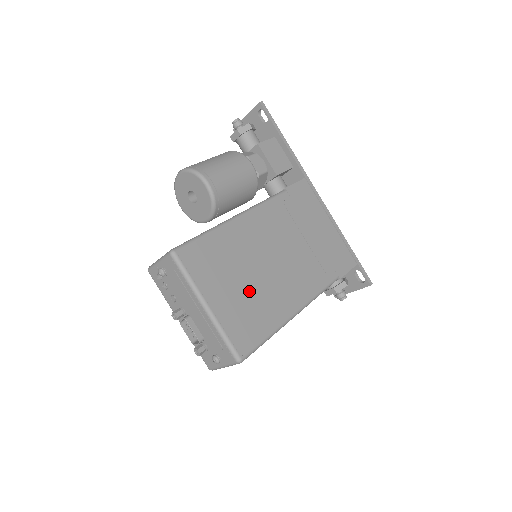
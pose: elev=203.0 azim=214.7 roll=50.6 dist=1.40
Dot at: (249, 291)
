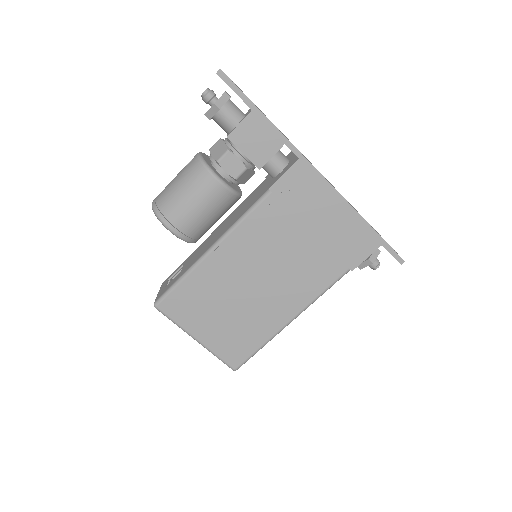
Dot at: (235, 317)
